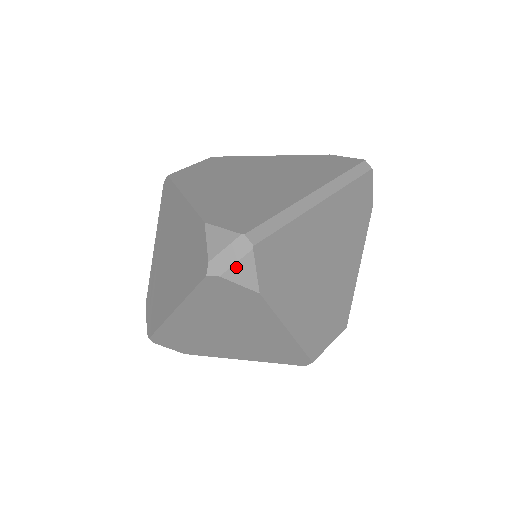
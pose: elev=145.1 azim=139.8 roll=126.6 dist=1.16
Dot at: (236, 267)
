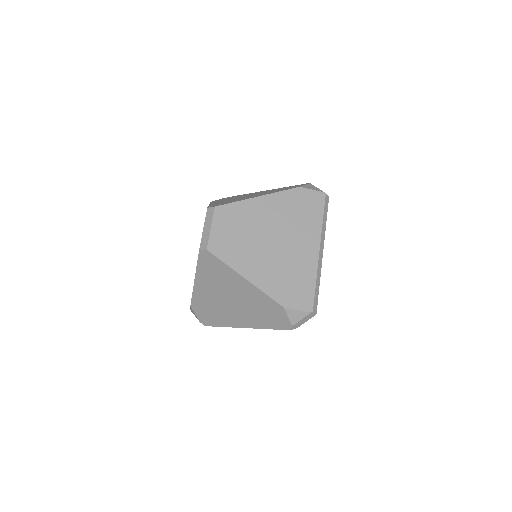
Dot at: occluded
